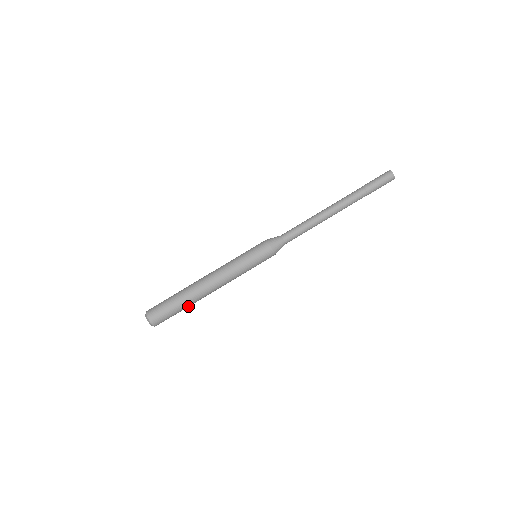
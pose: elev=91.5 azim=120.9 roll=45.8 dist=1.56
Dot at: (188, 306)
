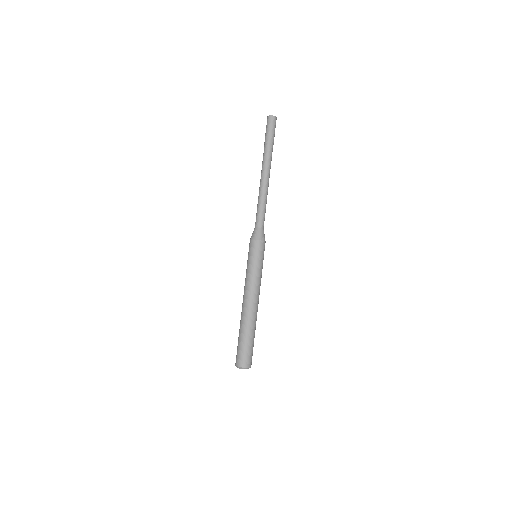
Dot at: occluded
